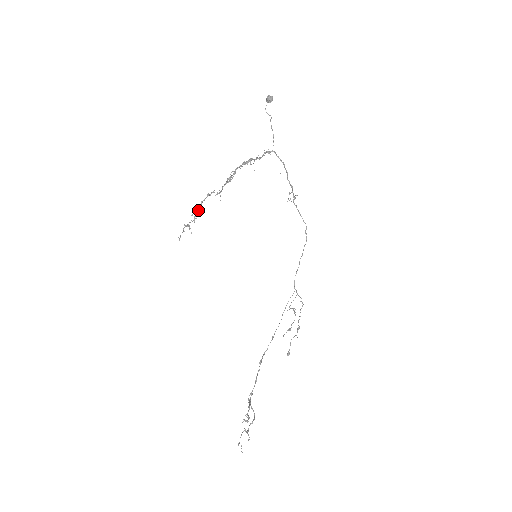
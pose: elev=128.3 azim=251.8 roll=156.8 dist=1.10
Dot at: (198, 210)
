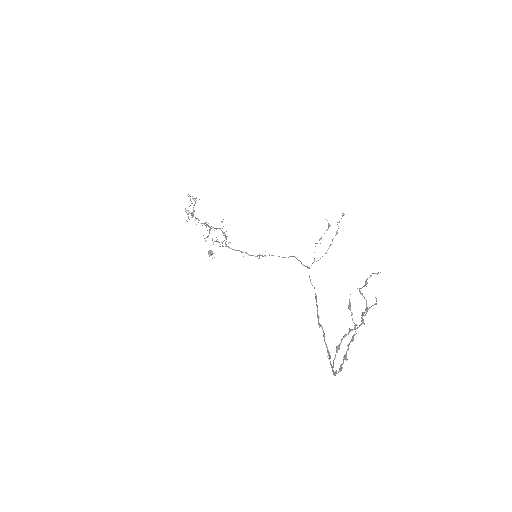
Dot at: occluded
